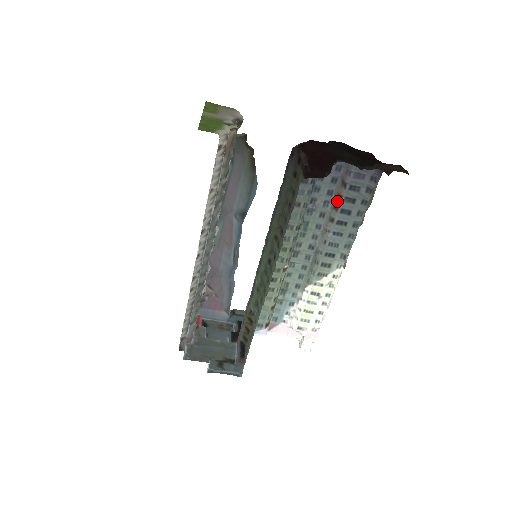
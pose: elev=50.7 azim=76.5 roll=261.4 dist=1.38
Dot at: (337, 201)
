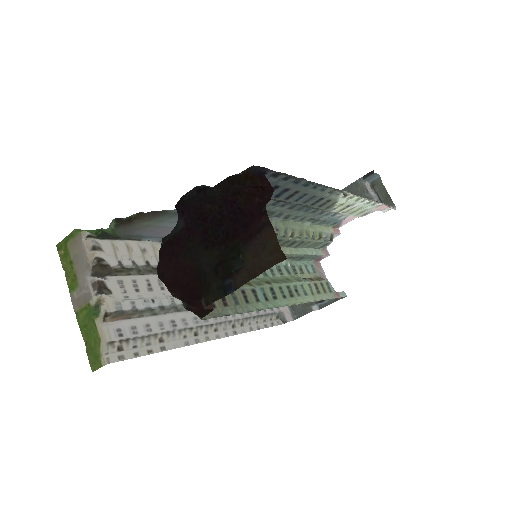
Dot at: occluded
